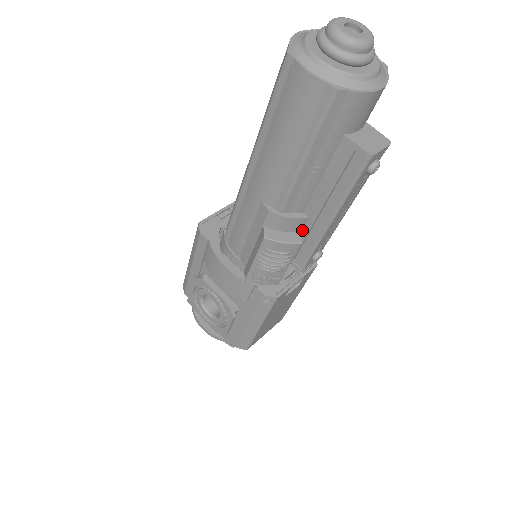
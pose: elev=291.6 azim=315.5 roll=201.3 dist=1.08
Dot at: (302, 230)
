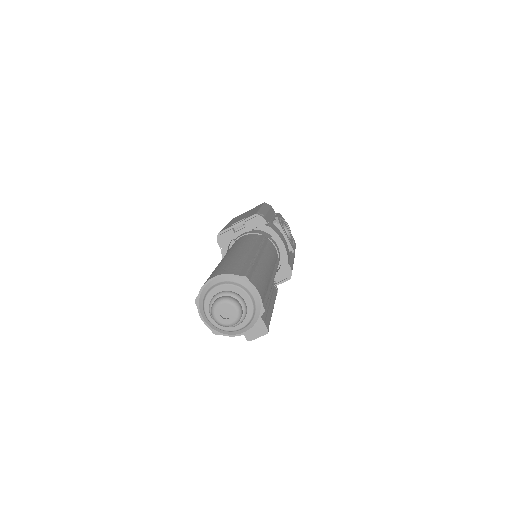
Dot at: occluded
